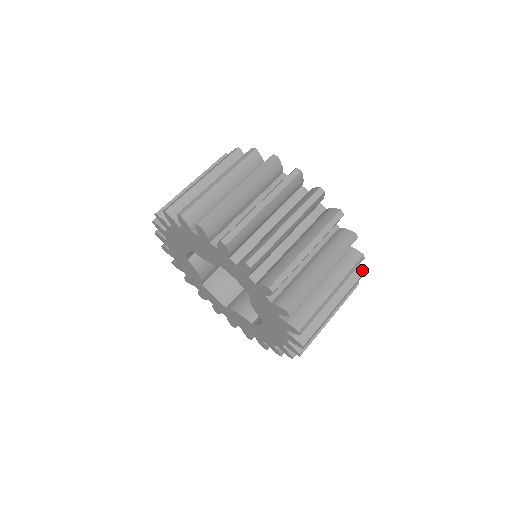
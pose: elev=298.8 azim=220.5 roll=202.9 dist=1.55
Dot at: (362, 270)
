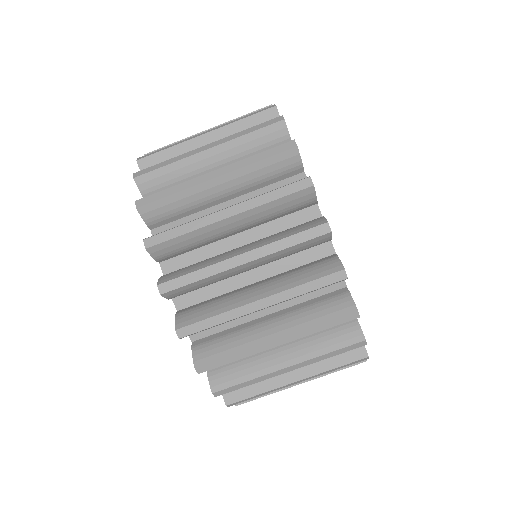
Dot at: (363, 335)
